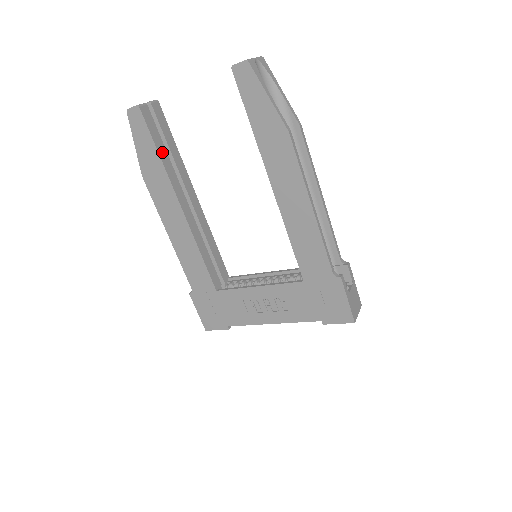
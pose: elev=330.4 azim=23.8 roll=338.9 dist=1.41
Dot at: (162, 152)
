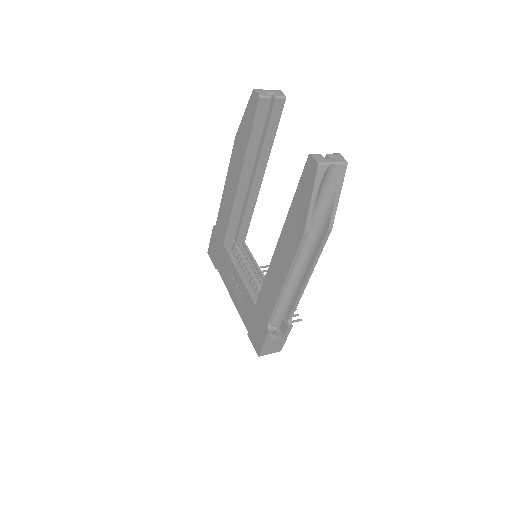
Dot at: (254, 138)
